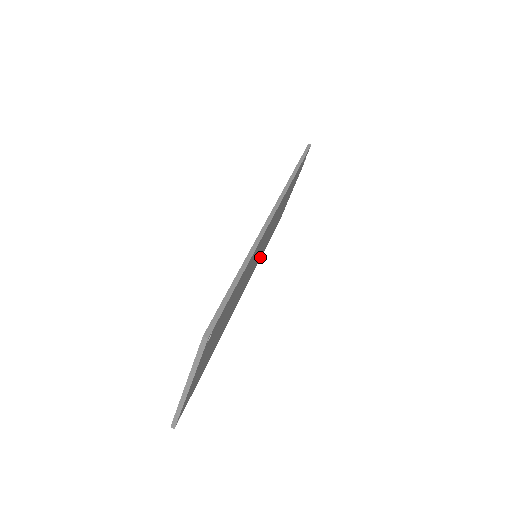
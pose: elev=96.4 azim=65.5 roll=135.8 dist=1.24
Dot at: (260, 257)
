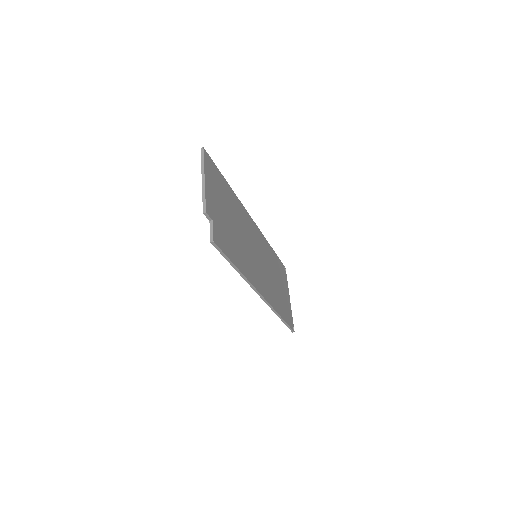
Dot at: (238, 204)
